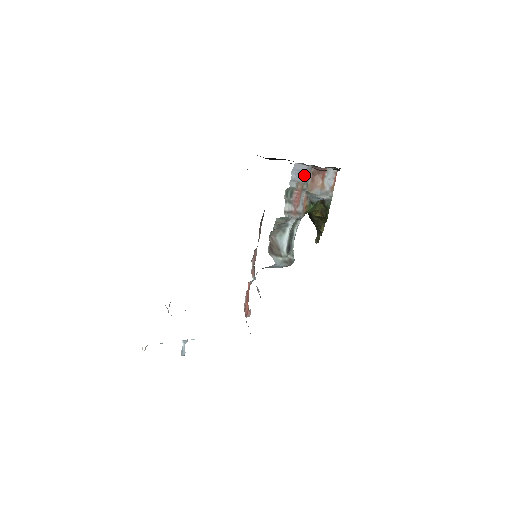
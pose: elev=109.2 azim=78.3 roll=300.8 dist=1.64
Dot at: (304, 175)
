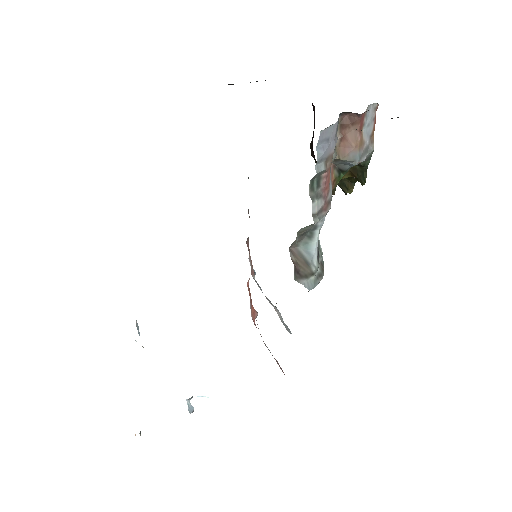
Dot at: (333, 139)
